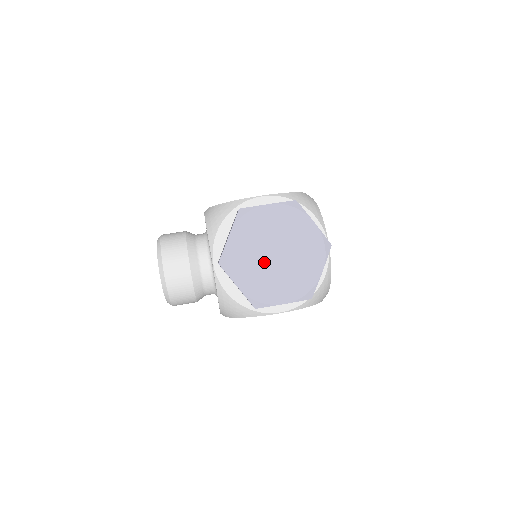
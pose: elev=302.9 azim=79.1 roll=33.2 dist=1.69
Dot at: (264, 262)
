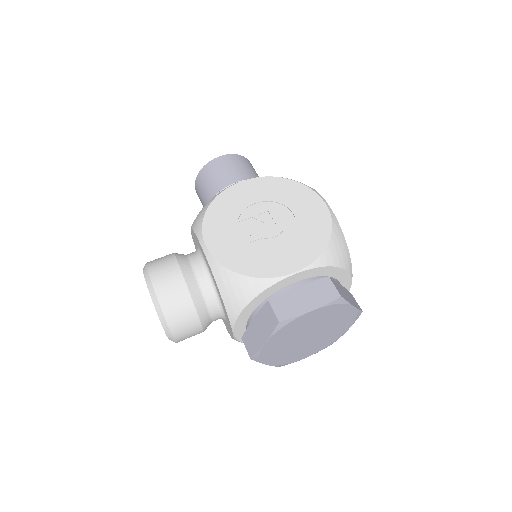
Dot at: (296, 345)
